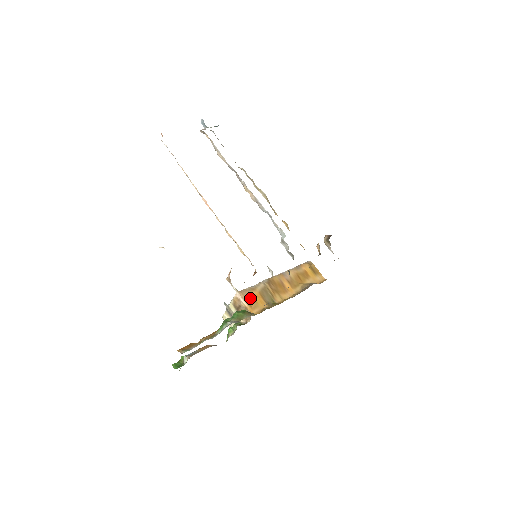
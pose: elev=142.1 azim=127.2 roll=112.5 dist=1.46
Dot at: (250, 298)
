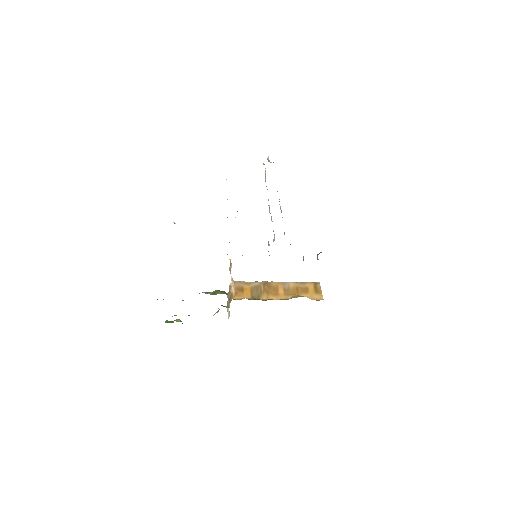
Dot at: (240, 288)
